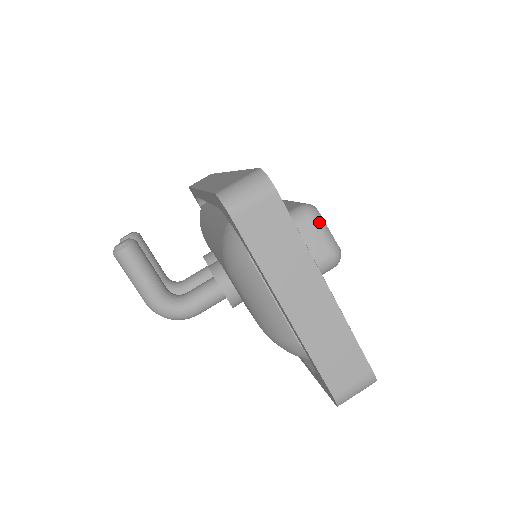
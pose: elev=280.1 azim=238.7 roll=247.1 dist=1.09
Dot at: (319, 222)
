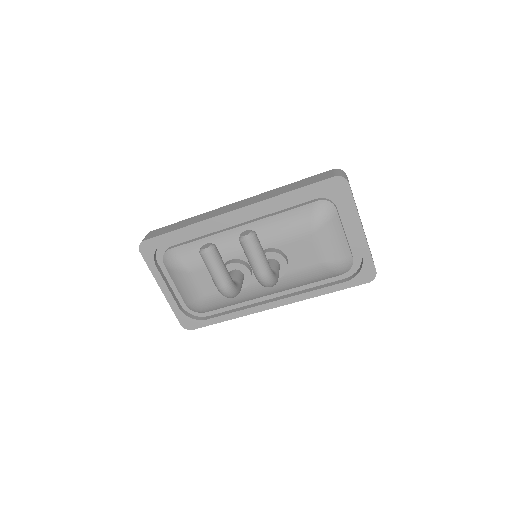
Dot at: occluded
